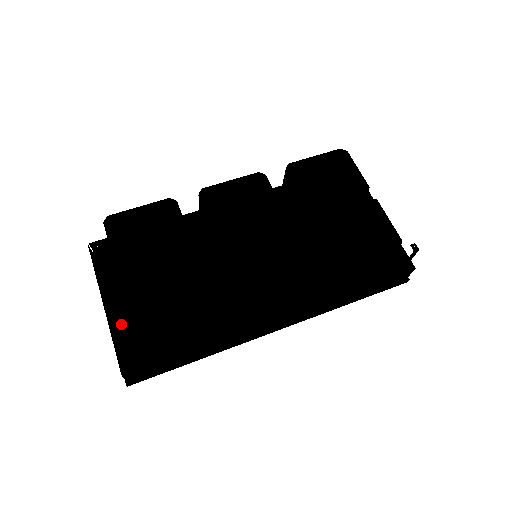
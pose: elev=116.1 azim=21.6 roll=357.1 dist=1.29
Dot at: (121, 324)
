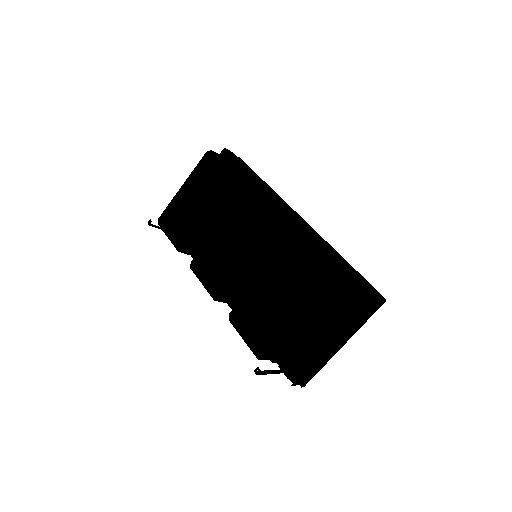
Dot at: occluded
